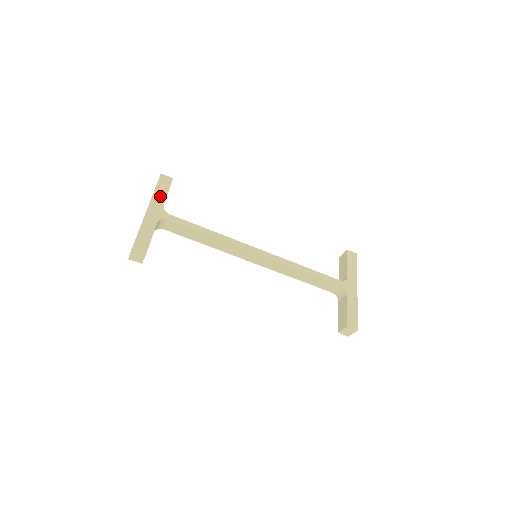
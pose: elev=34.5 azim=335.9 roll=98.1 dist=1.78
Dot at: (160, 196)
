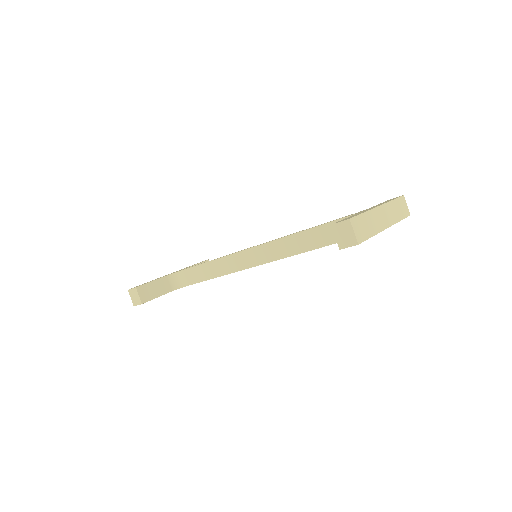
Dot at: occluded
